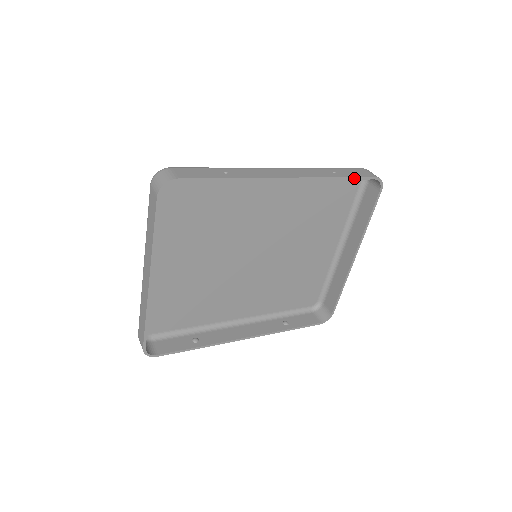
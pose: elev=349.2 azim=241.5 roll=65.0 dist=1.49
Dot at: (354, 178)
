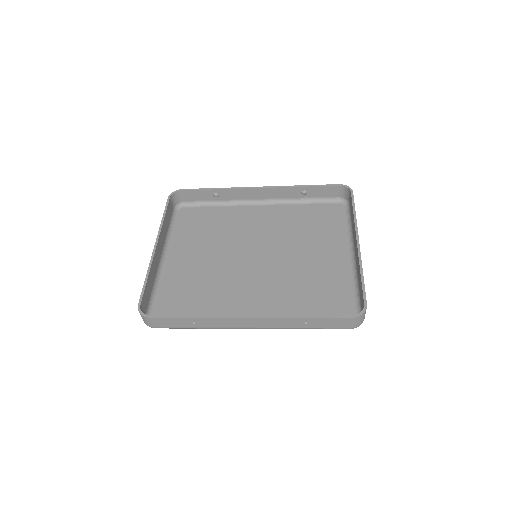
Dot at: (318, 186)
